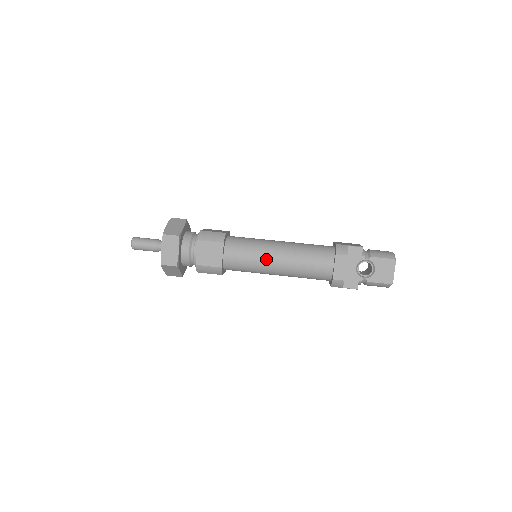
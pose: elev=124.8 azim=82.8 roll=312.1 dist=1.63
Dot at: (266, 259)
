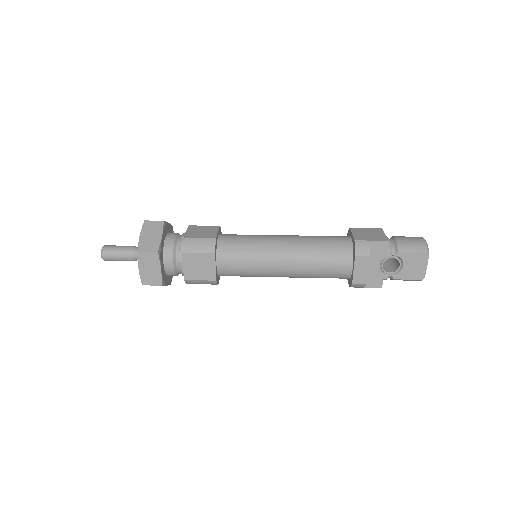
Dot at: (269, 266)
